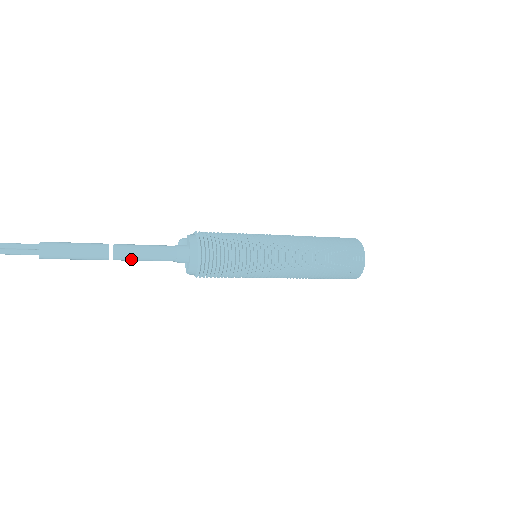
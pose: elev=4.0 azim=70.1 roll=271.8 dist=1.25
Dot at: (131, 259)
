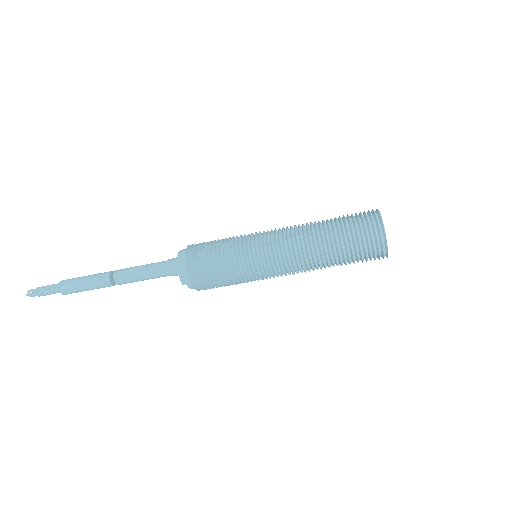
Dot at: (129, 279)
